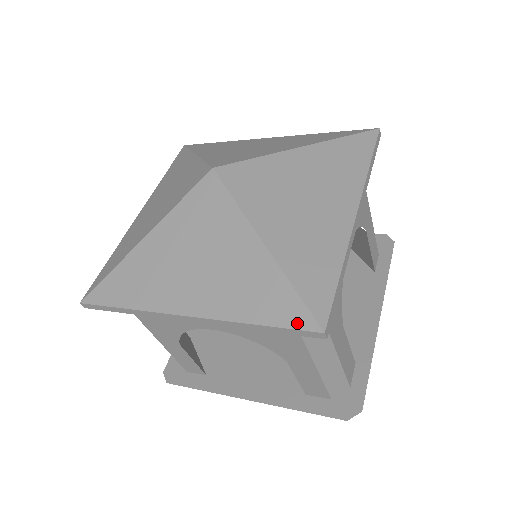
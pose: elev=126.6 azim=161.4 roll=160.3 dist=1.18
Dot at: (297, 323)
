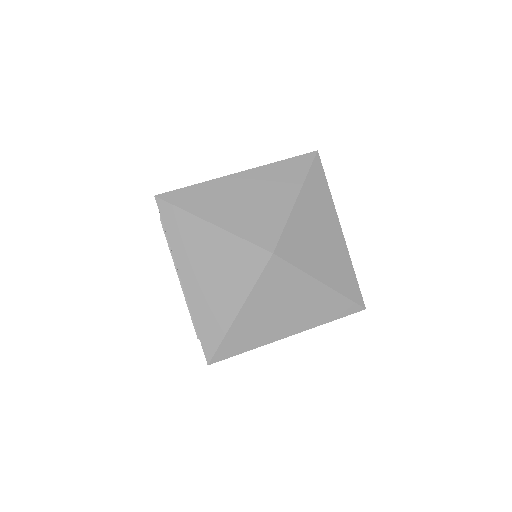
Dot at: (206, 350)
